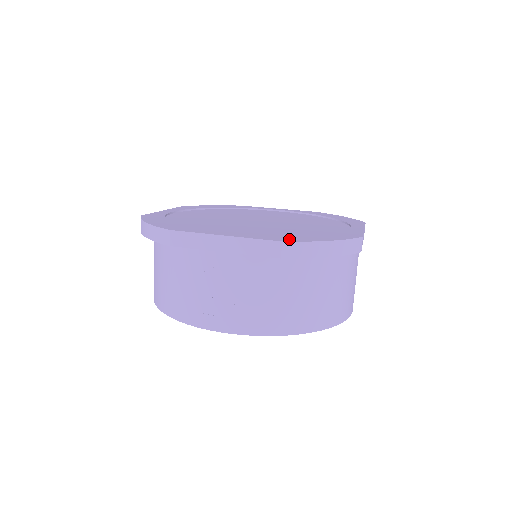
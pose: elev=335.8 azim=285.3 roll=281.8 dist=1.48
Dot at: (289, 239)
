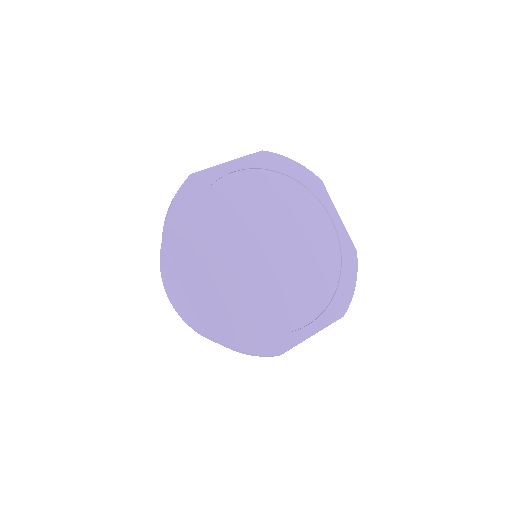
Dot at: (342, 306)
